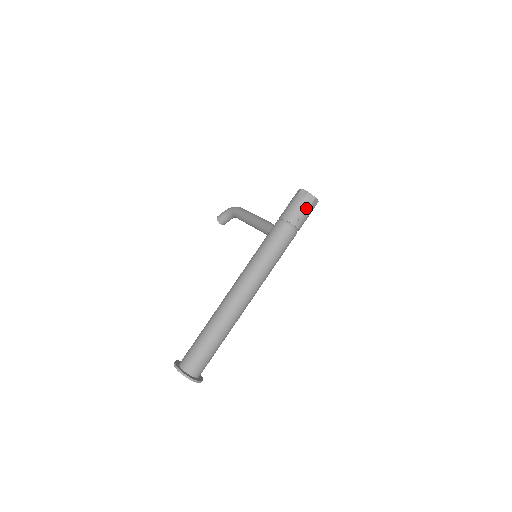
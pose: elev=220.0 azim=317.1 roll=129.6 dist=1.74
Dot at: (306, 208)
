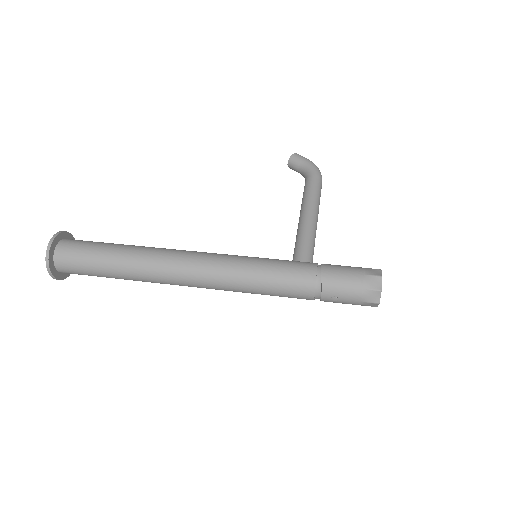
Dot at: (356, 298)
